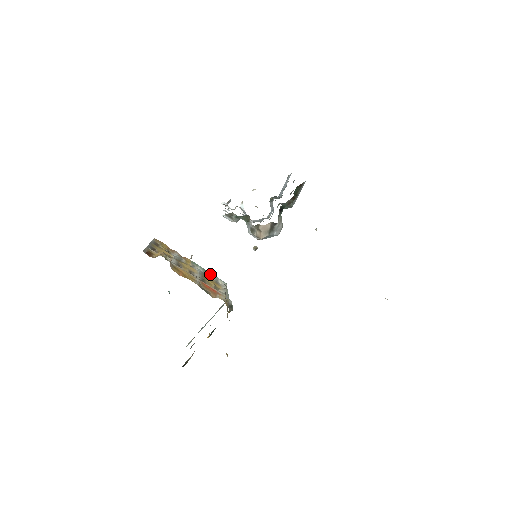
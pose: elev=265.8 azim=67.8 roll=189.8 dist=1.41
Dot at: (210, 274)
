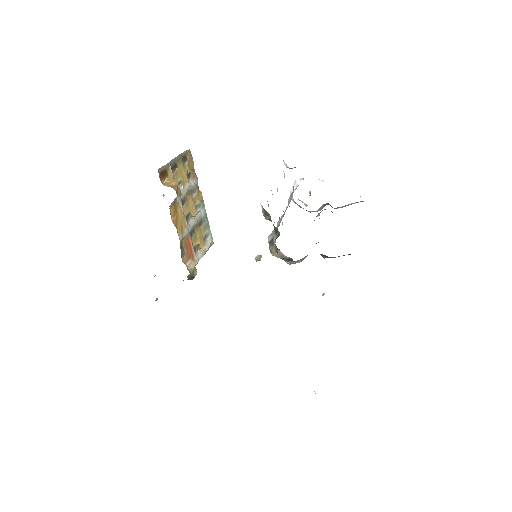
Dot at: (207, 224)
